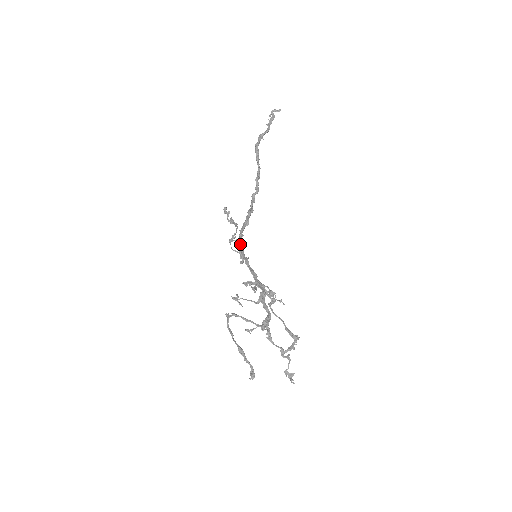
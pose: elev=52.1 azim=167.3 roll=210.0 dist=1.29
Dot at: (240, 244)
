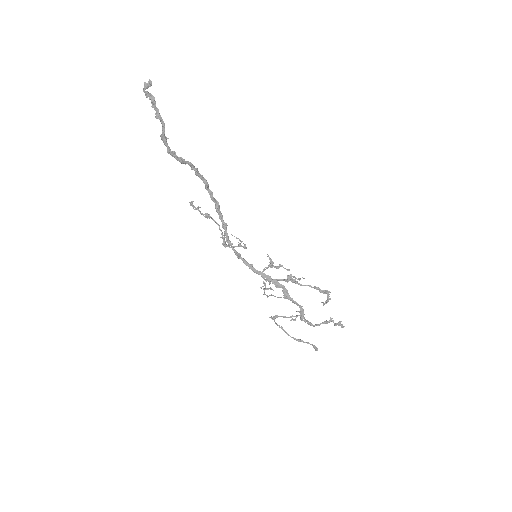
Dot at: (236, 255)
